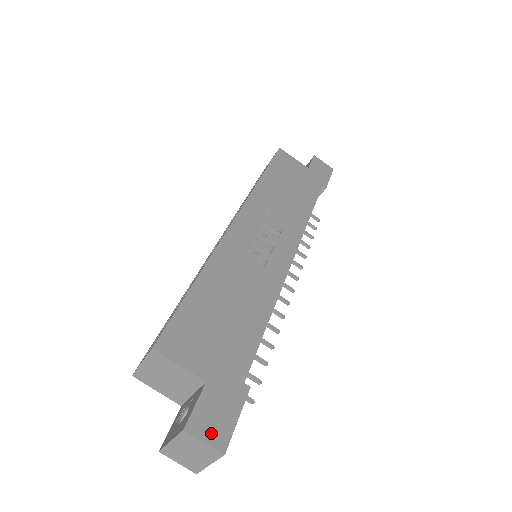
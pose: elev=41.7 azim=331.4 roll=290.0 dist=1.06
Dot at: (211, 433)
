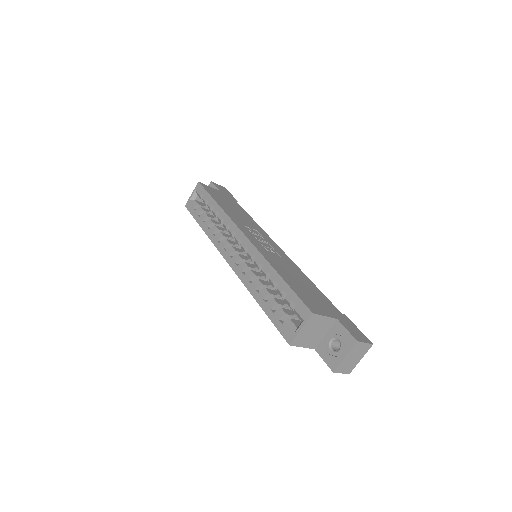
Dot at: (362, 338)
